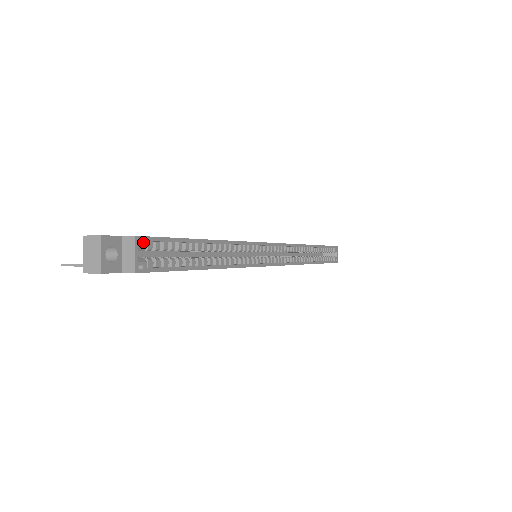
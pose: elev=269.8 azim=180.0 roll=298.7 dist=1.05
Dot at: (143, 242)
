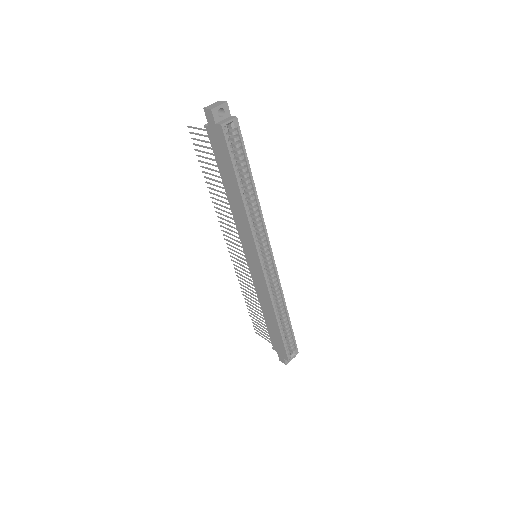
Dot at: (236, 124)
